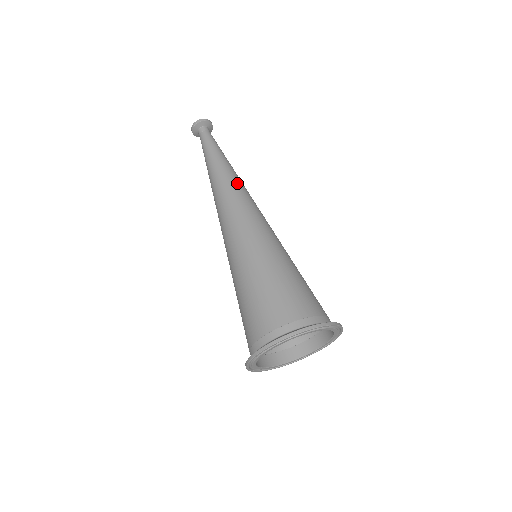
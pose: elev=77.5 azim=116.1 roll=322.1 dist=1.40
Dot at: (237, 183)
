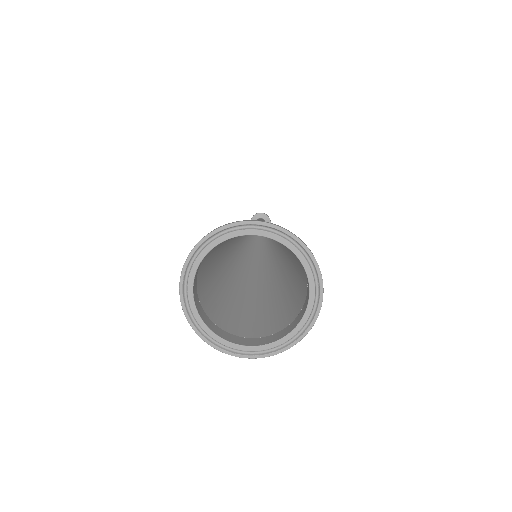
Dot at: occluded
